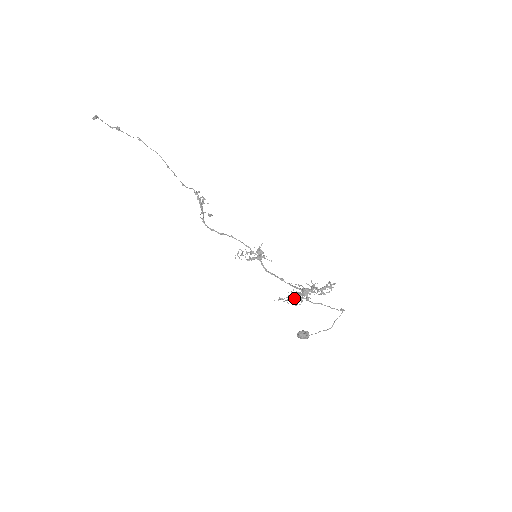
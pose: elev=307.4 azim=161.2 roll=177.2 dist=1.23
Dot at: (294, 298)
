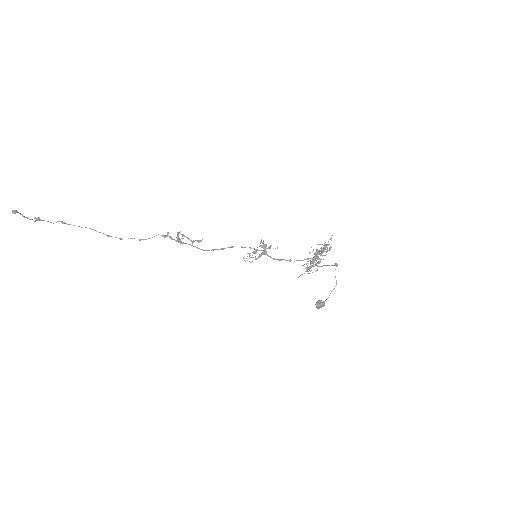
Dot at: (308, 269)
